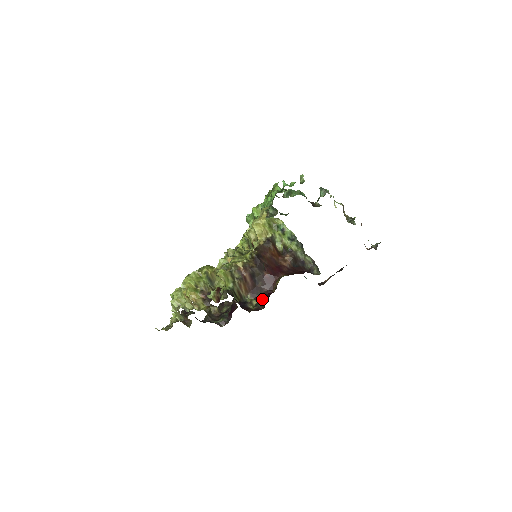
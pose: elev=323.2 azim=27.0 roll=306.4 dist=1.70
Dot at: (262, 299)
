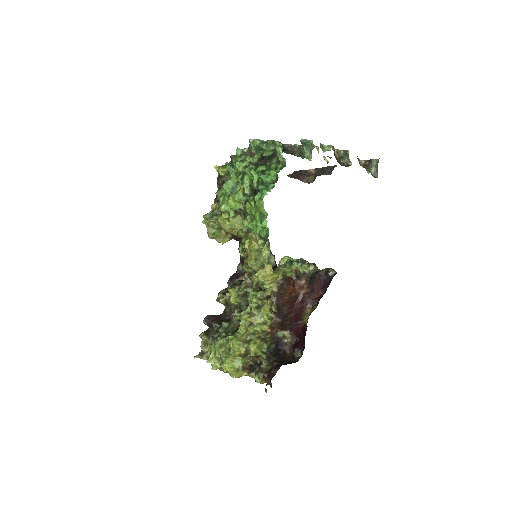
Dot at: (293, 332)
